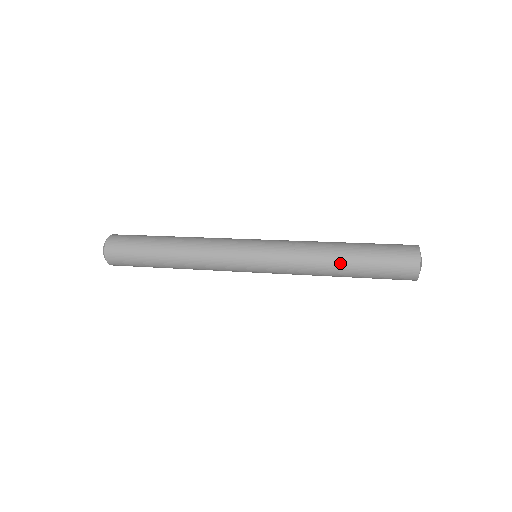
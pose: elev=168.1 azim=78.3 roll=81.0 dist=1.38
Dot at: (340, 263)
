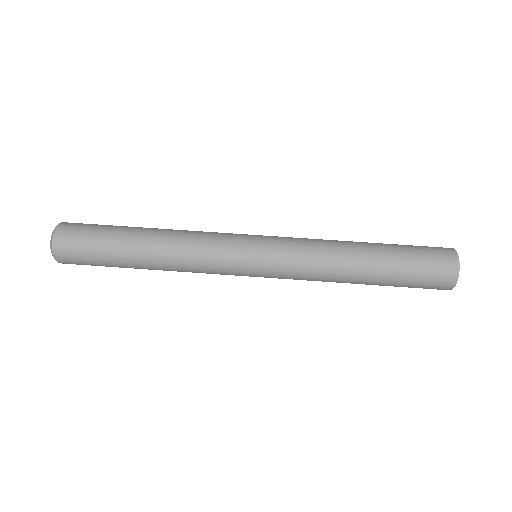
Dot at: (361, 283)
